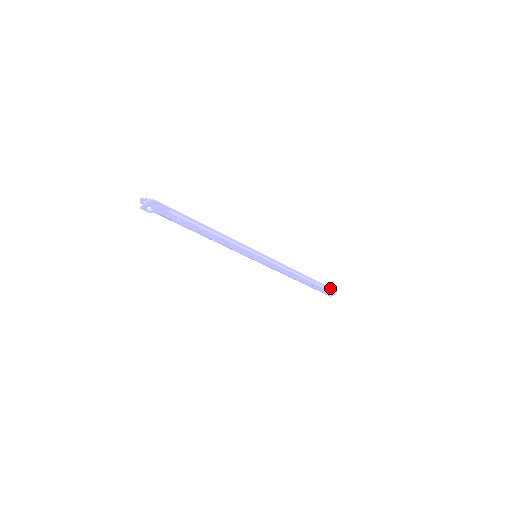
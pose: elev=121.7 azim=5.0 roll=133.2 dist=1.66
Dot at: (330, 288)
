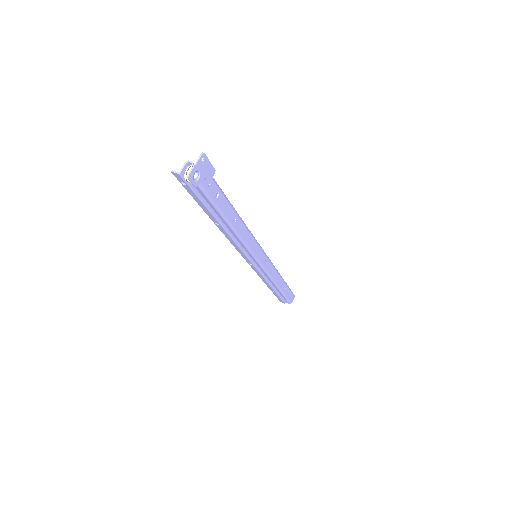
Dot at: occluded
